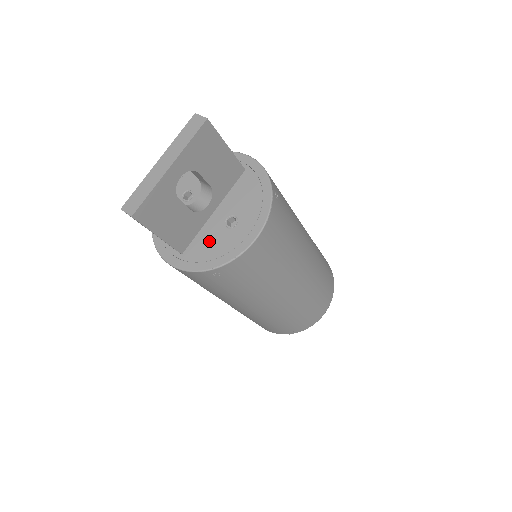
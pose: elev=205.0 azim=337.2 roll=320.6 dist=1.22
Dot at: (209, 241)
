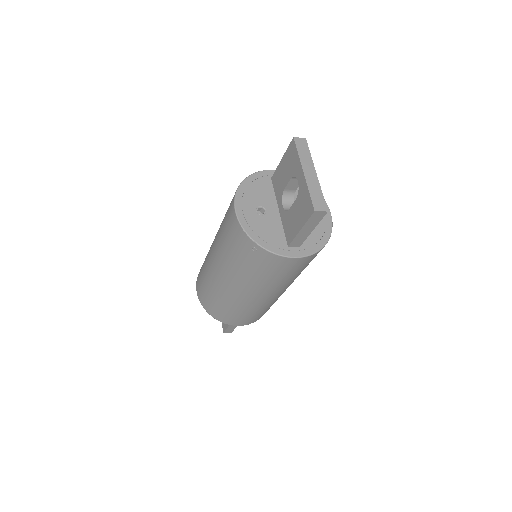
Dot at: occluded
